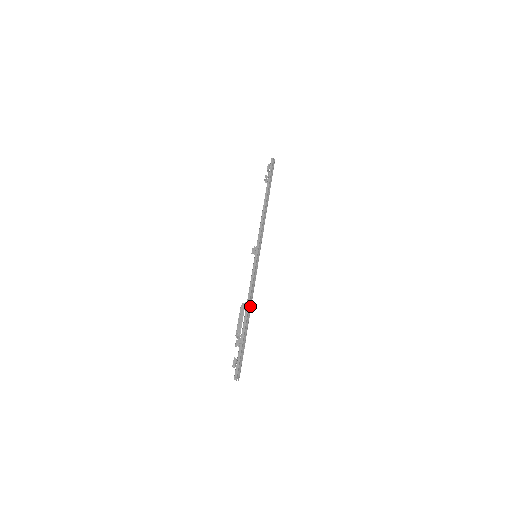
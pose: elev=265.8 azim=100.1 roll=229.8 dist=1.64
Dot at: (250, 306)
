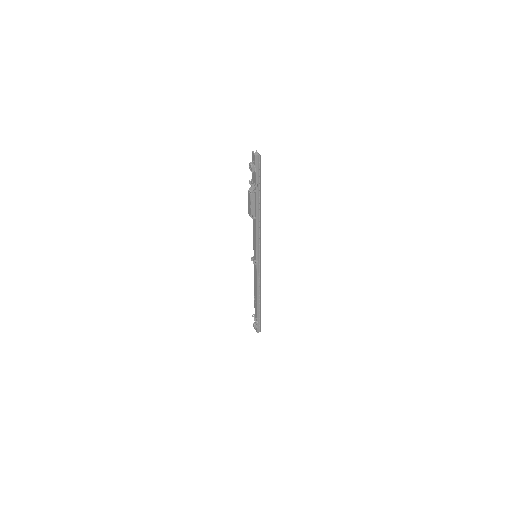
Dot at: occluded
